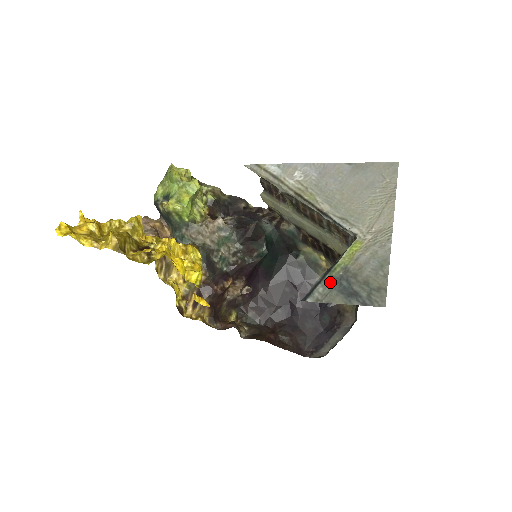
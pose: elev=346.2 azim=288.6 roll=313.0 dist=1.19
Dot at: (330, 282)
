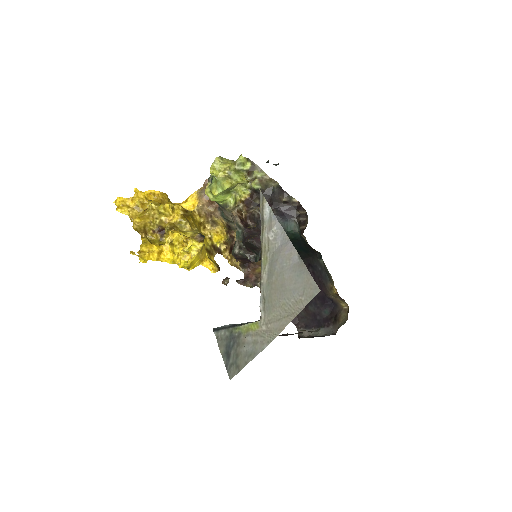
Dot at: (229, 334)
